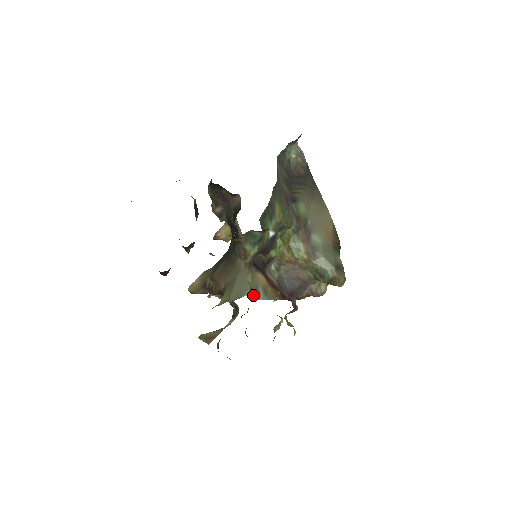
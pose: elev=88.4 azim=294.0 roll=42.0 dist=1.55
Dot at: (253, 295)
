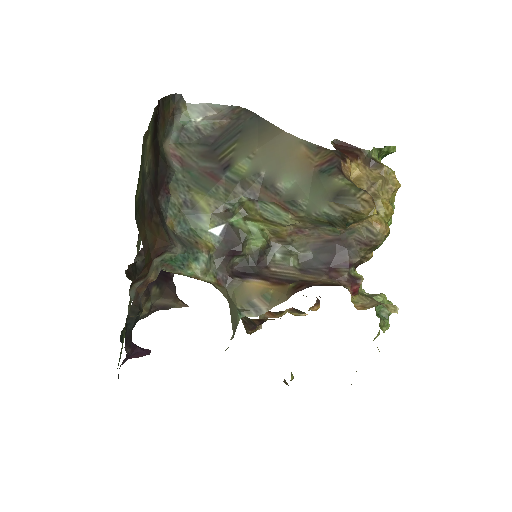
Dot at: (248, 315)
